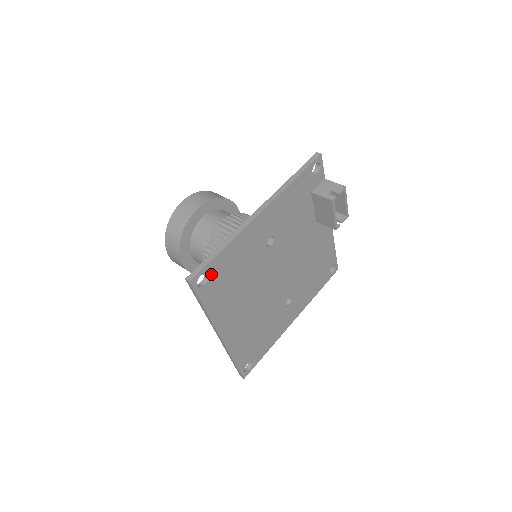
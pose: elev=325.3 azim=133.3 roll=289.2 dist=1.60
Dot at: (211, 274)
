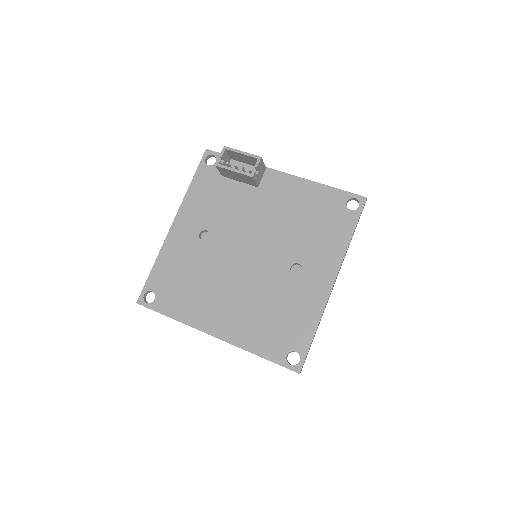
Dot at: (155, 289)
